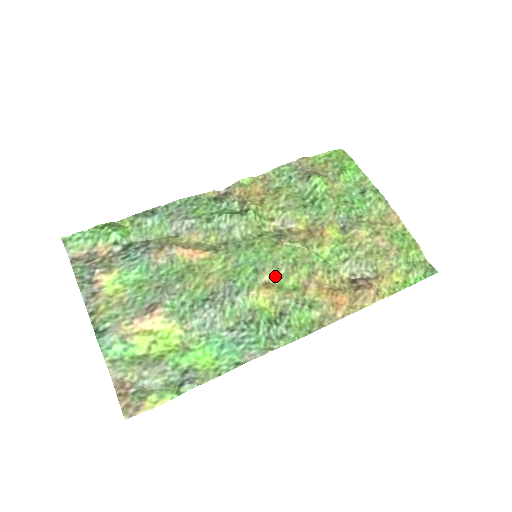
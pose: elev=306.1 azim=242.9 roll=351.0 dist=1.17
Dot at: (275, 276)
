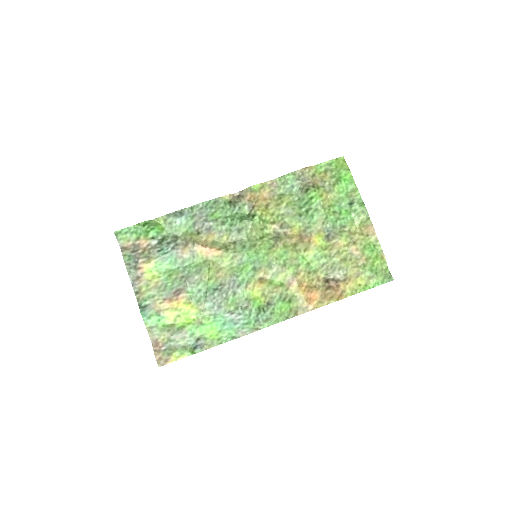
Dot at: (268, 273)
